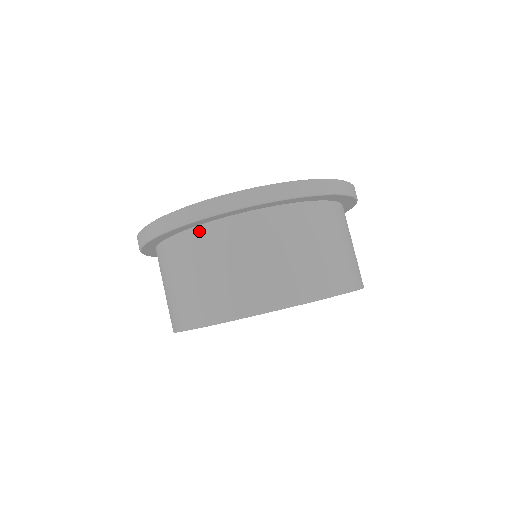
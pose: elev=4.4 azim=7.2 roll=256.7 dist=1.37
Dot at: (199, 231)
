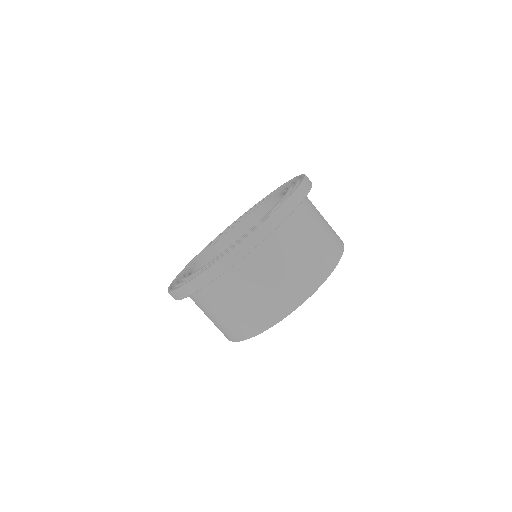
Dot at: (282, 226)
